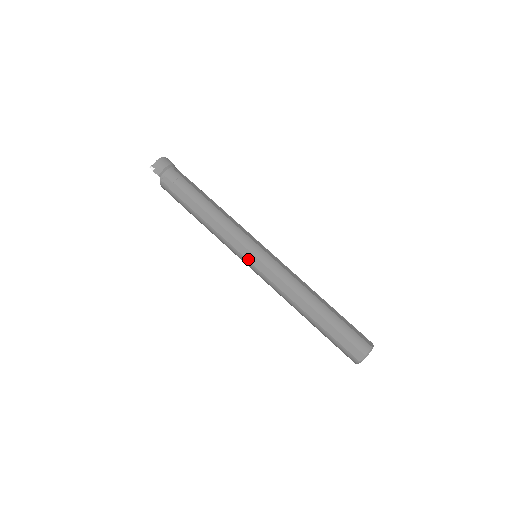
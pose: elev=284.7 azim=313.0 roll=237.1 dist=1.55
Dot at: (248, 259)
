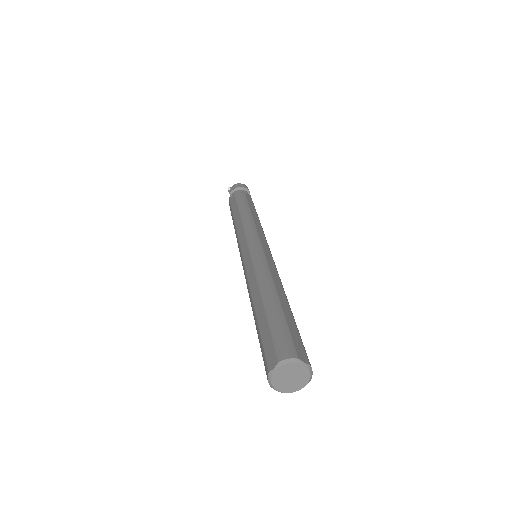
Dot at: (242, 250)
